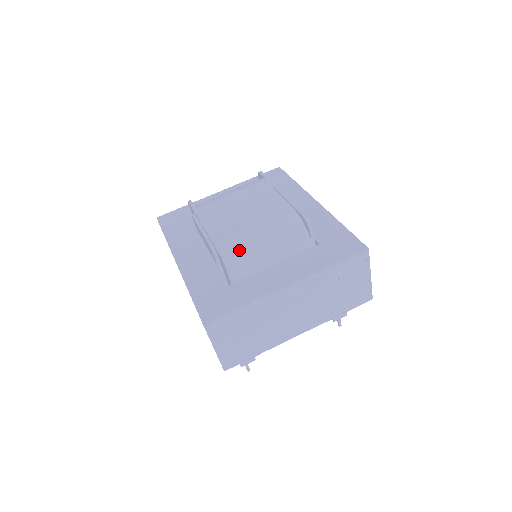
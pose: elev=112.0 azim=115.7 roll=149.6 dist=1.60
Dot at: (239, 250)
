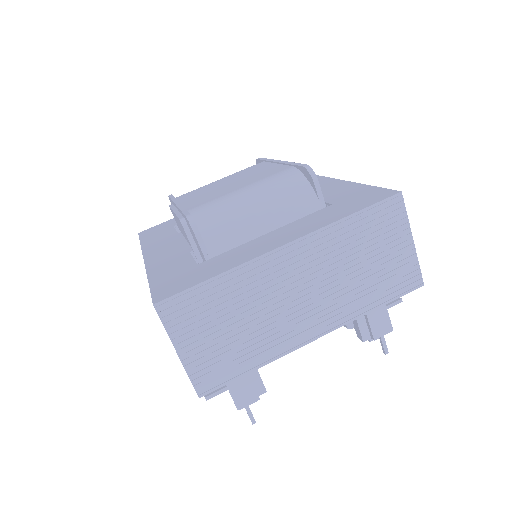
Dot at: (216, 214)
